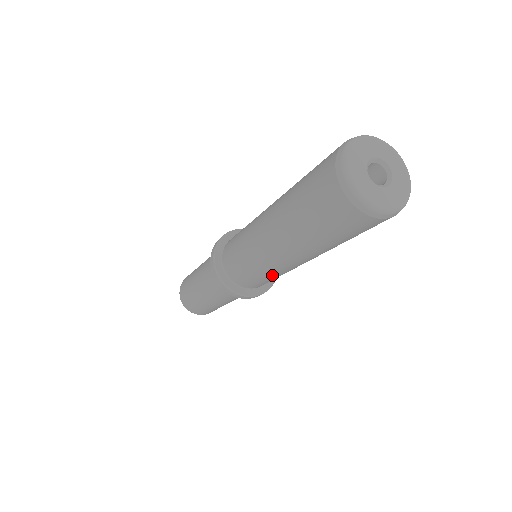
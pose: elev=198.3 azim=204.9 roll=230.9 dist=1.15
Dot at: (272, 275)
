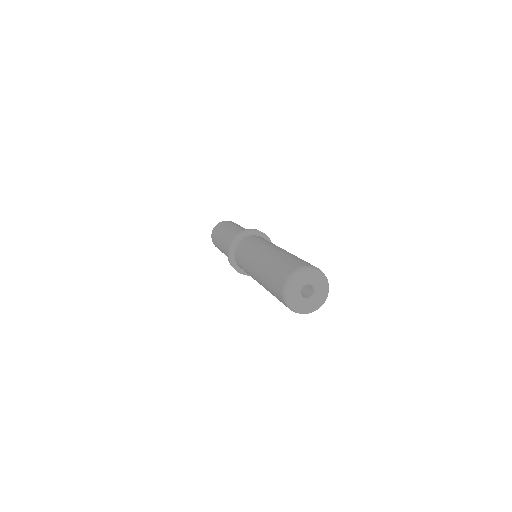
Dot at: occluded
